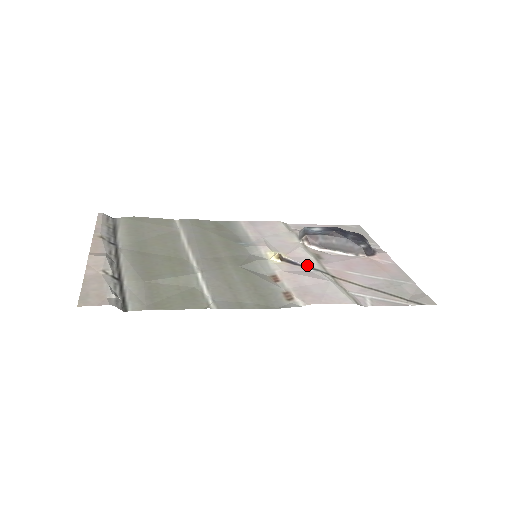
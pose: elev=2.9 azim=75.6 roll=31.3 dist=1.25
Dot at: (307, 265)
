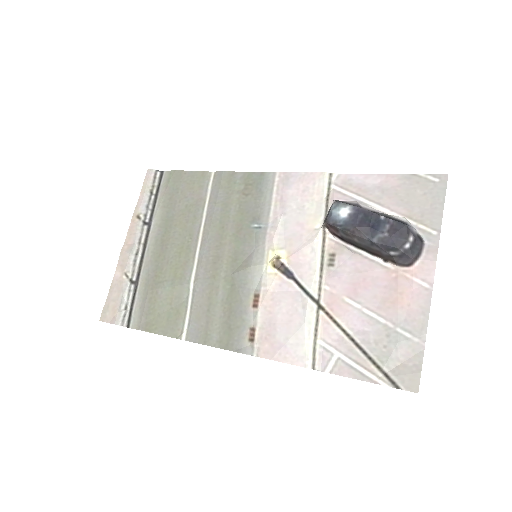
Dot at: (301, 282)
